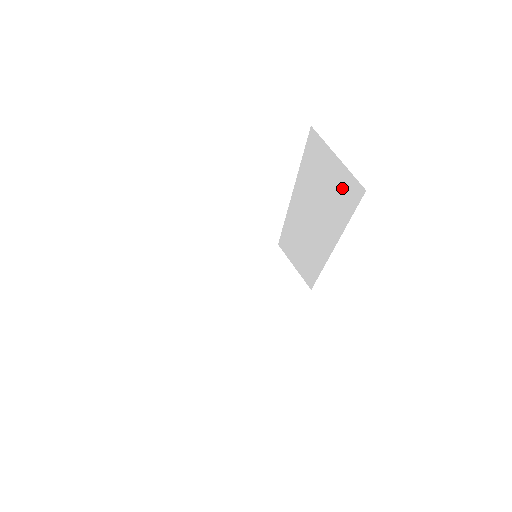
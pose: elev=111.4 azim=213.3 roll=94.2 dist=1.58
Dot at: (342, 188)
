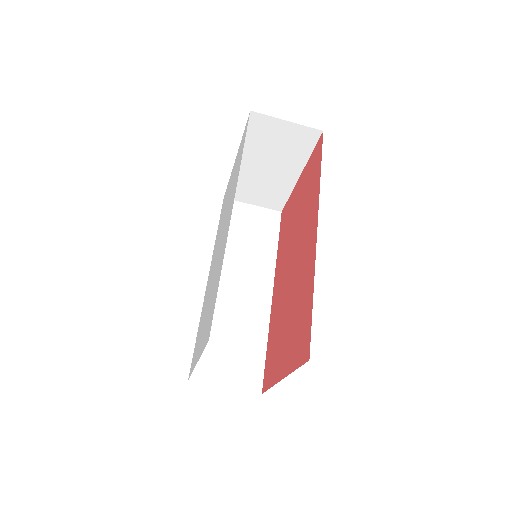
Dot at: occluded
